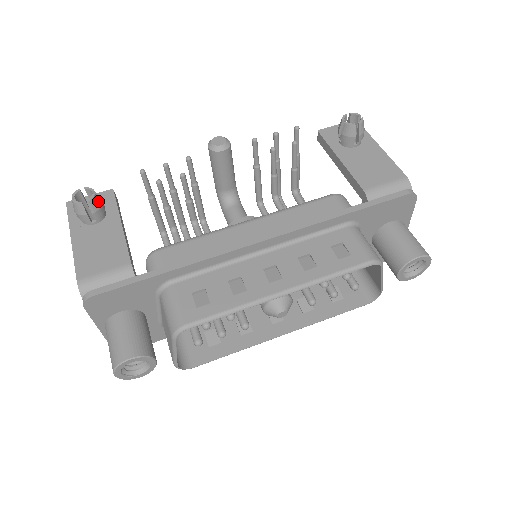
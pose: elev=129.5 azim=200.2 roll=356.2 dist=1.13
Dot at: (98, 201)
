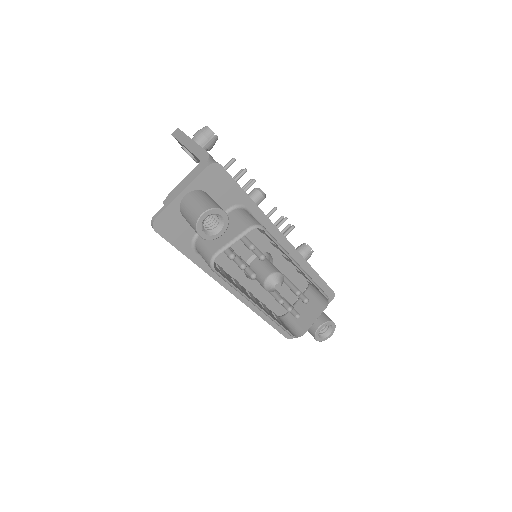
Dot at: occluded
